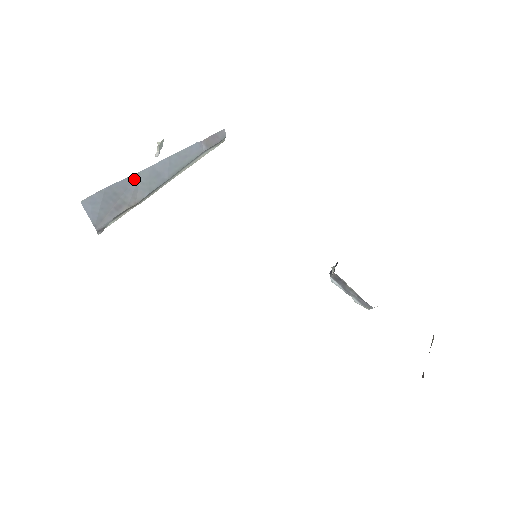
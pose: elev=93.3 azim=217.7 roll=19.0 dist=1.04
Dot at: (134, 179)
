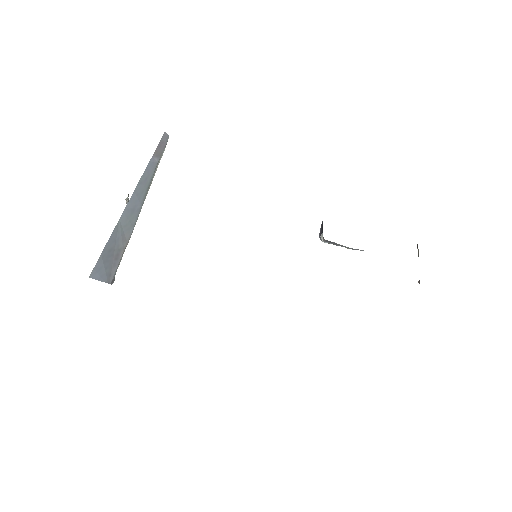
Dot at: (117, 229)
